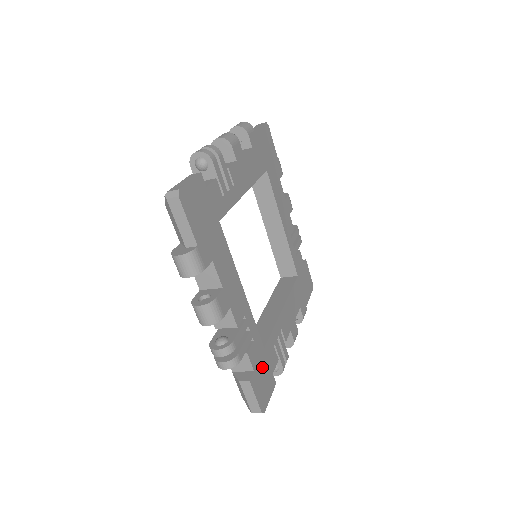
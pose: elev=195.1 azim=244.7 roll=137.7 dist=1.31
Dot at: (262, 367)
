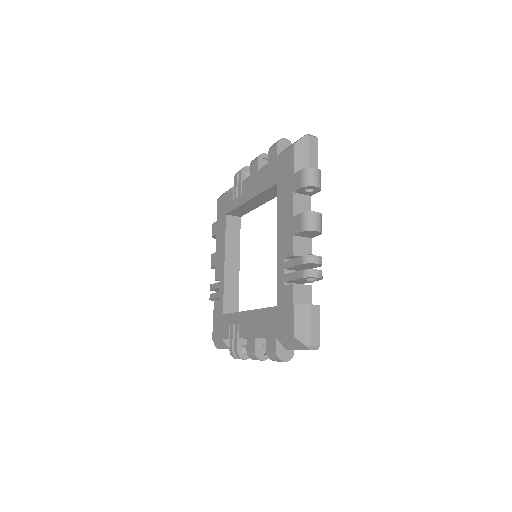
Dot at: occluded
